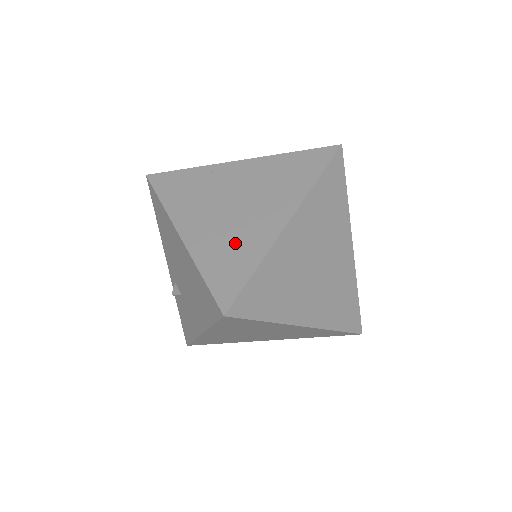
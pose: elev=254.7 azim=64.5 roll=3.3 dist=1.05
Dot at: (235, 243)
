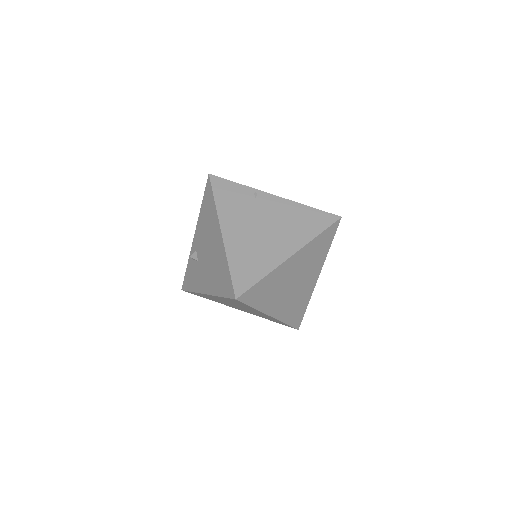
Dot at: (255, 255)
